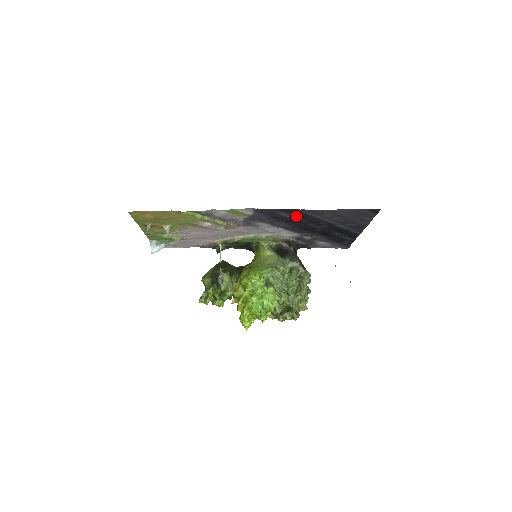
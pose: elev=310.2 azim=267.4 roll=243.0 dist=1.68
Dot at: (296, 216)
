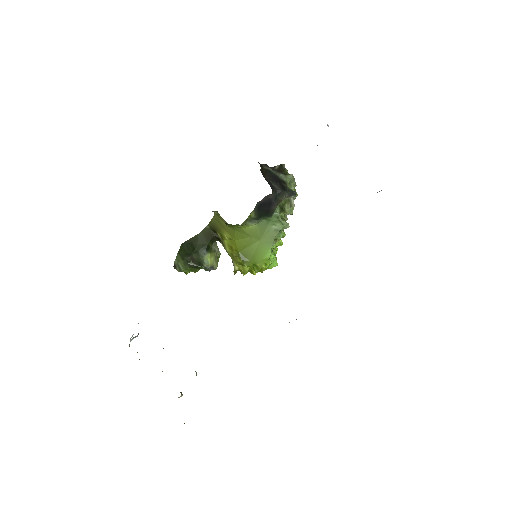
Dot at: occluded
